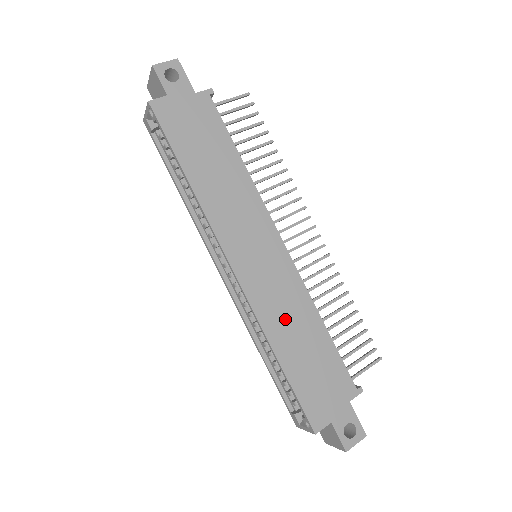
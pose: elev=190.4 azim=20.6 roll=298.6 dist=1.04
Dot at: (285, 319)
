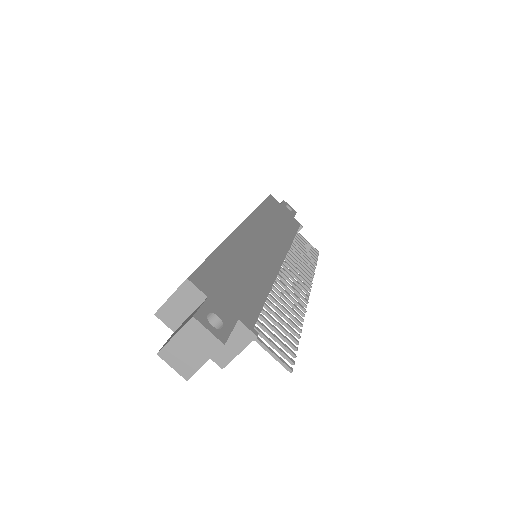
Dot at: (247, 256)
